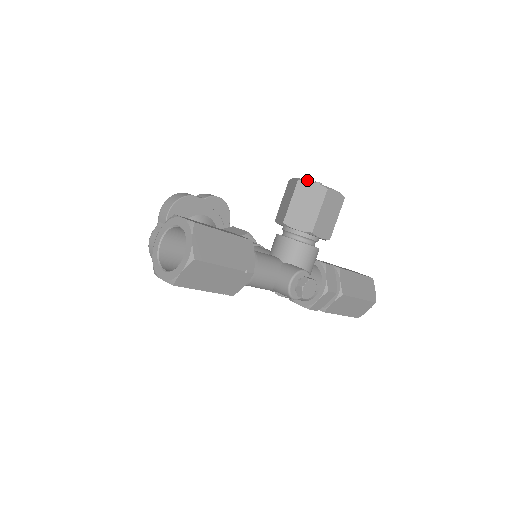
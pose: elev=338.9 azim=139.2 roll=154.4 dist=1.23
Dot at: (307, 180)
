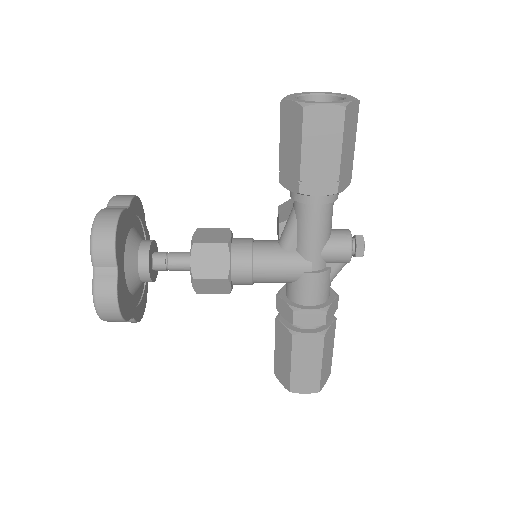
Dot at: occluded
